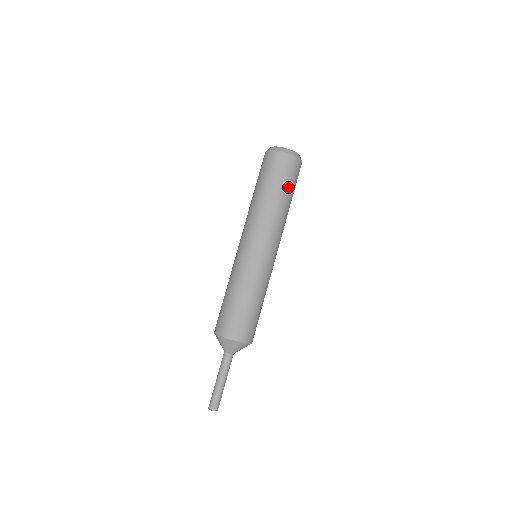
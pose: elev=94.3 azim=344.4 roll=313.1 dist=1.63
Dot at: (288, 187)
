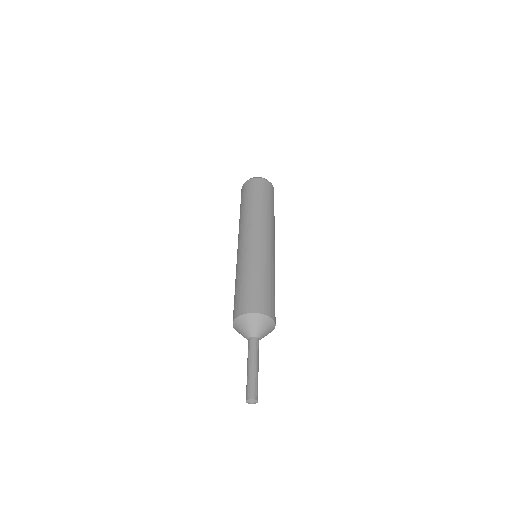
Dot at: (254, 196)
